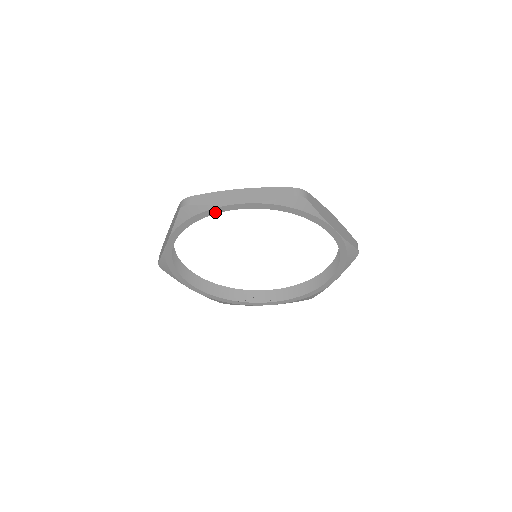
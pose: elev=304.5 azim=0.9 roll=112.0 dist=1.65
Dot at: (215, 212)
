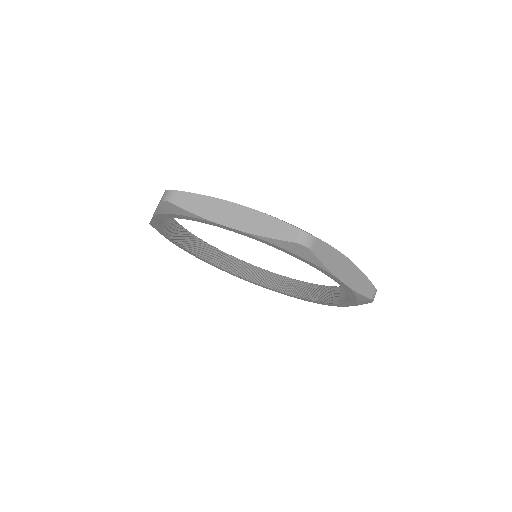
Dot at: (316, 267)
